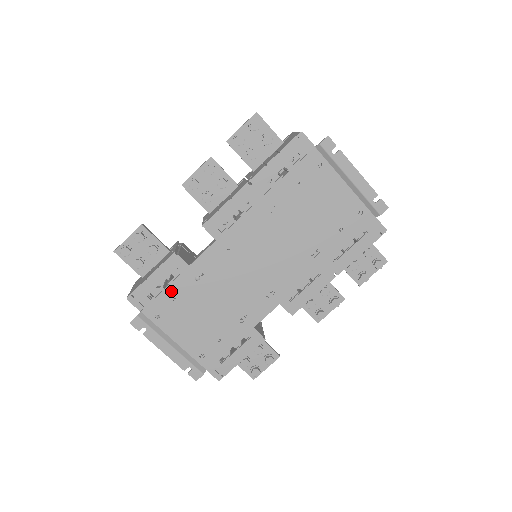
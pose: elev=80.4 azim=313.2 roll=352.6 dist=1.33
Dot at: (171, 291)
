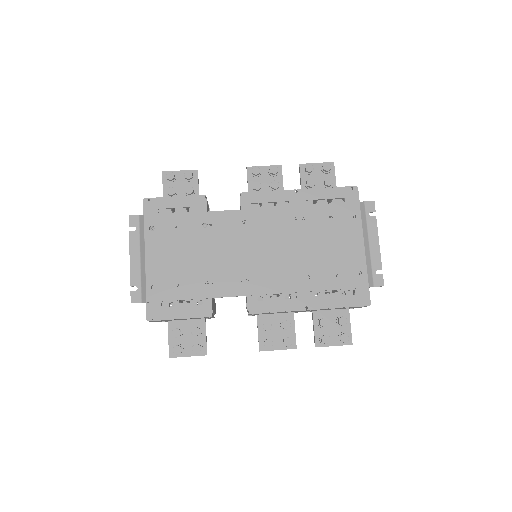
Dot at: (178, 219)
